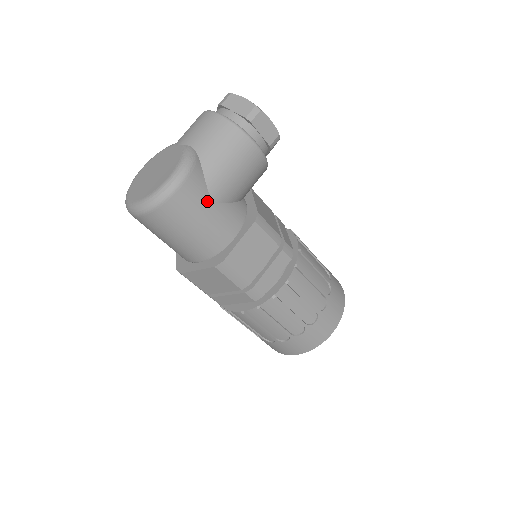
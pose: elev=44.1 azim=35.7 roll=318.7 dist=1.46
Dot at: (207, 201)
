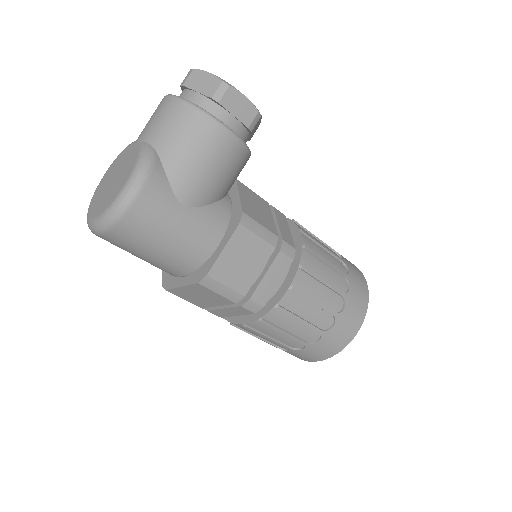
Dot at: (175, 208)
